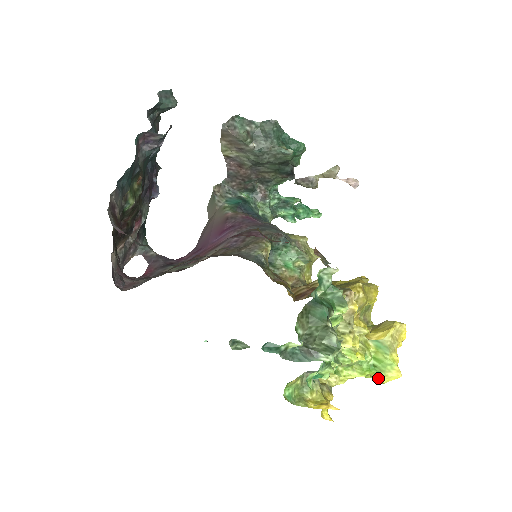
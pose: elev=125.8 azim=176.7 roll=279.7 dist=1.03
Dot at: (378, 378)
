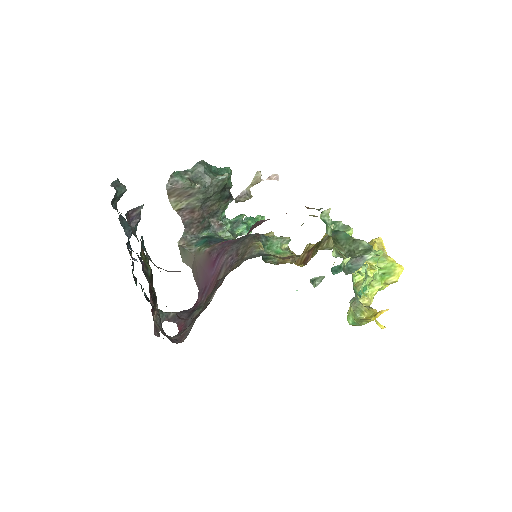
Dot at: (391, 280)
